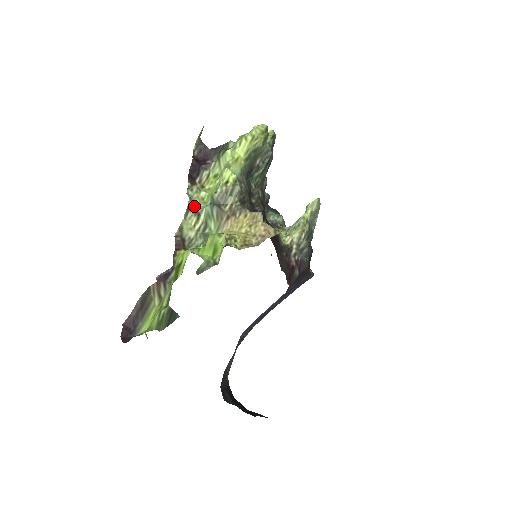
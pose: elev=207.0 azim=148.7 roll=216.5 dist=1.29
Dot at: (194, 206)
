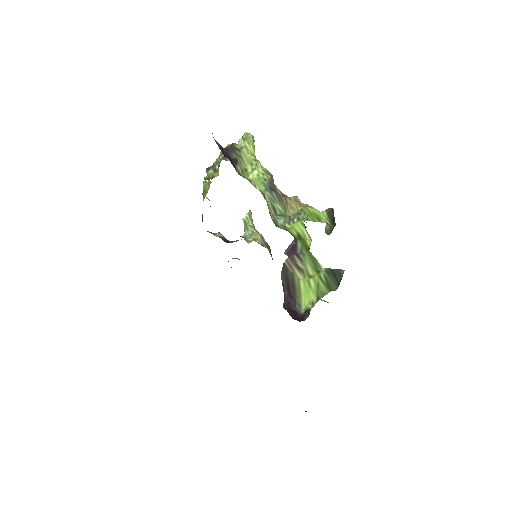
Dot at: (260, 191)
